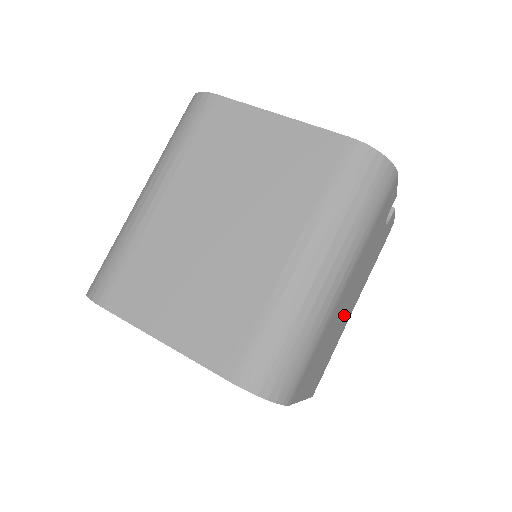
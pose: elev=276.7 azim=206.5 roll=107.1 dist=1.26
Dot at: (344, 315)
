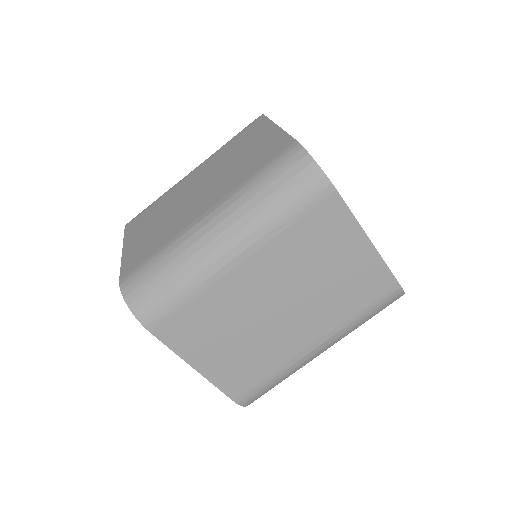
Dot at: occluded
